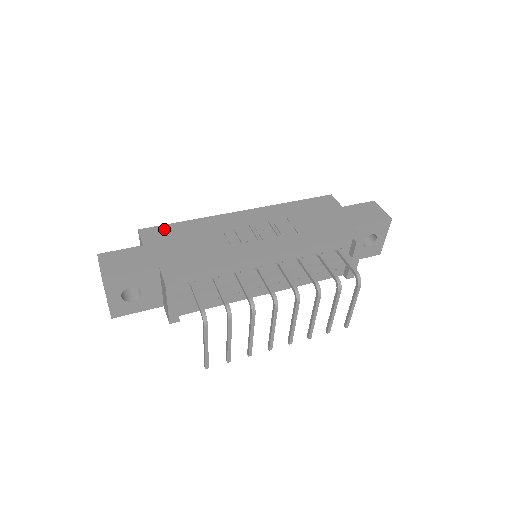
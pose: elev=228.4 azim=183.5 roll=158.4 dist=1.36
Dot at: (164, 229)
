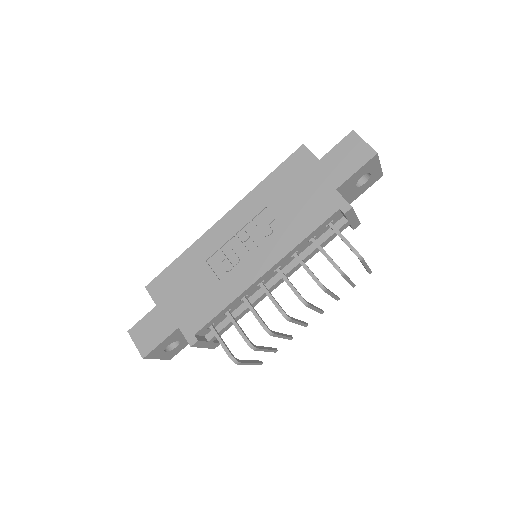
Dot at: (165, 277)
